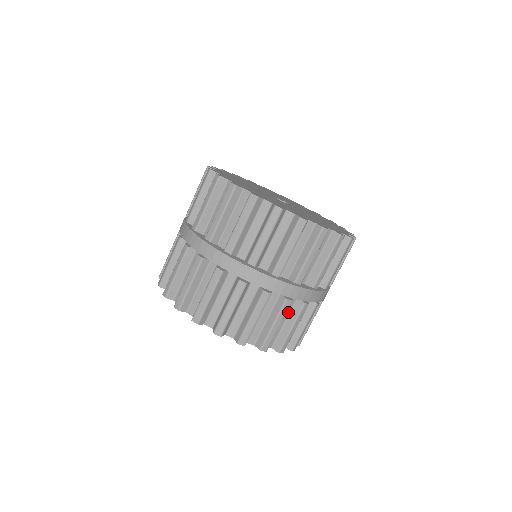
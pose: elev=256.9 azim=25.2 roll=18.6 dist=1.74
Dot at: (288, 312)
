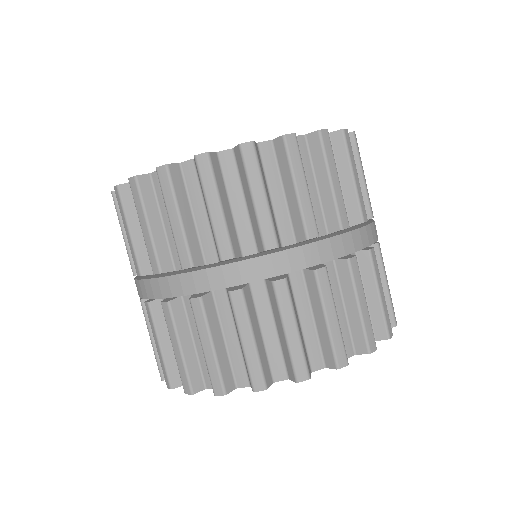
Dot at: occluded
